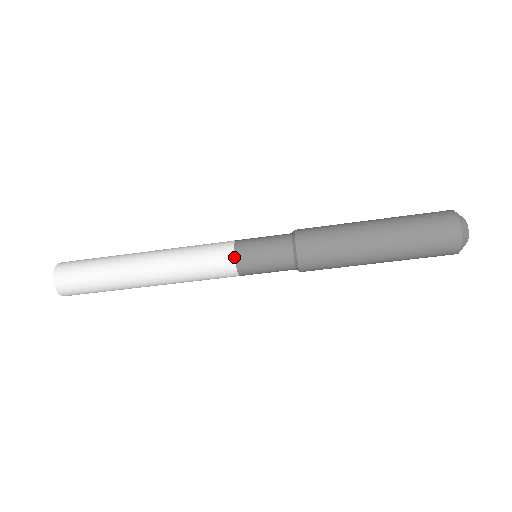
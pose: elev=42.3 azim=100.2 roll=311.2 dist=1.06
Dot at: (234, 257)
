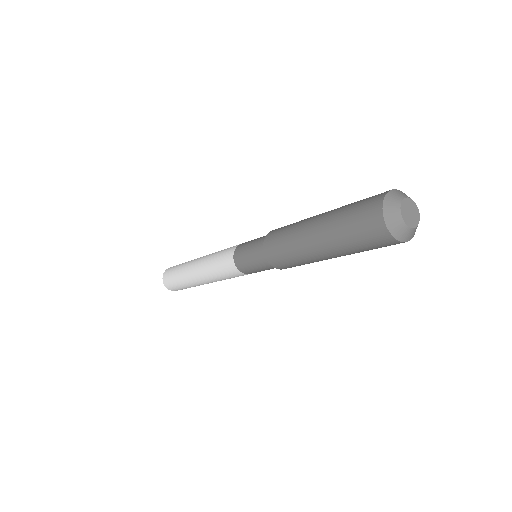
Dot at: (243, 273)
